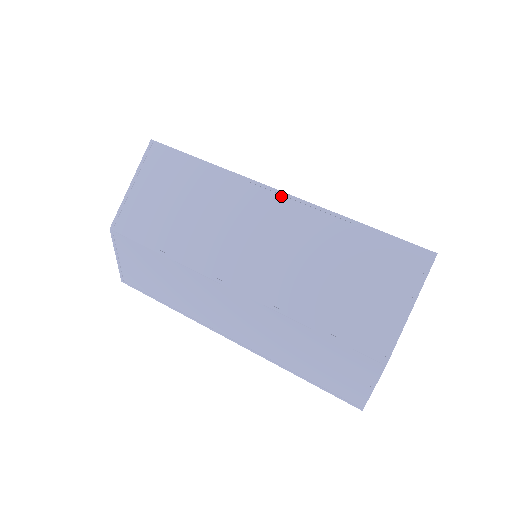
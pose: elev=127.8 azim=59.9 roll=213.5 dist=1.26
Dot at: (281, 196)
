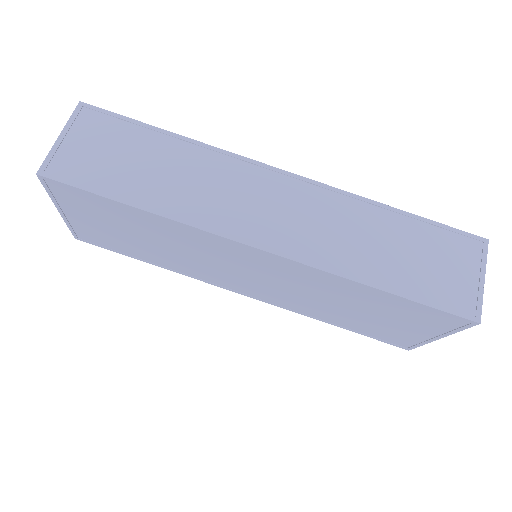
Dot at: (266, 254)
